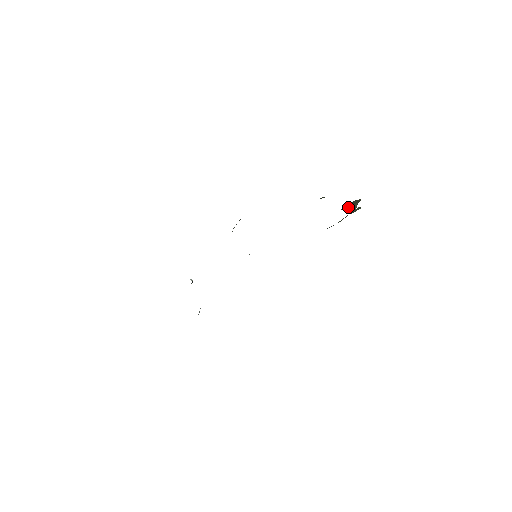
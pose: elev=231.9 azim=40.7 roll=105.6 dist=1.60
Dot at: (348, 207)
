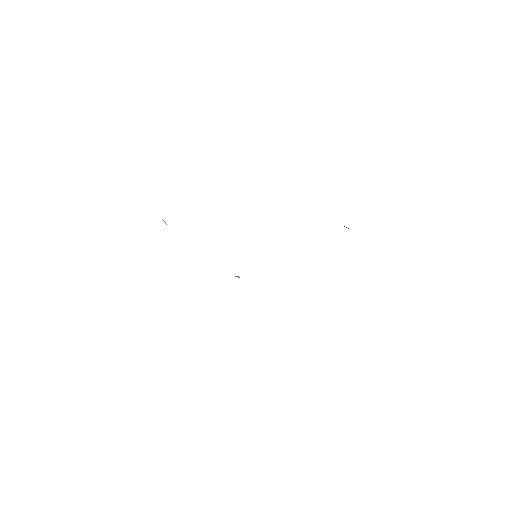
Dot at: occluded
